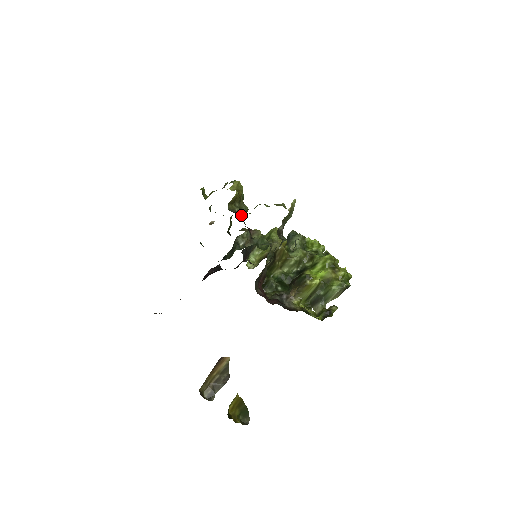
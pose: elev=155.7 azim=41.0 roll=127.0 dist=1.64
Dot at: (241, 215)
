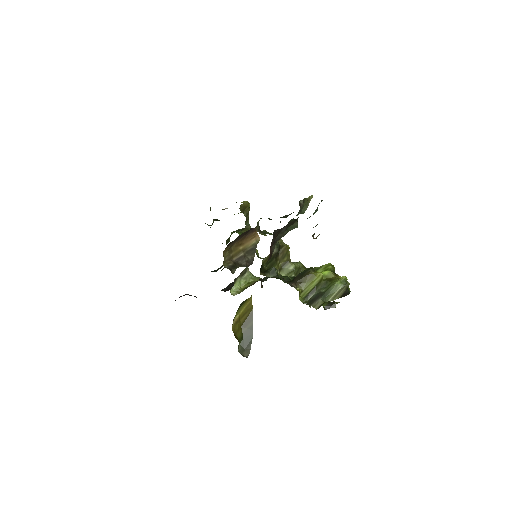
Dot at: occluded
